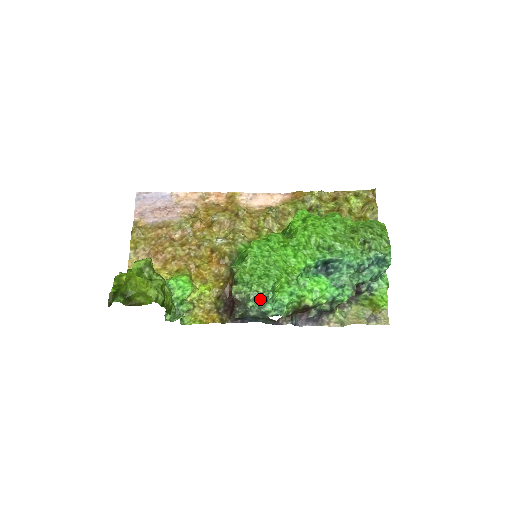
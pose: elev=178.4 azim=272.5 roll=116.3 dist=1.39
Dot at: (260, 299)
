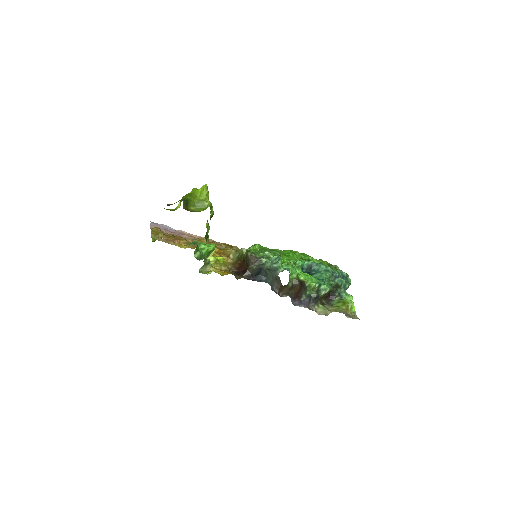
Dot at: (273, 256)
